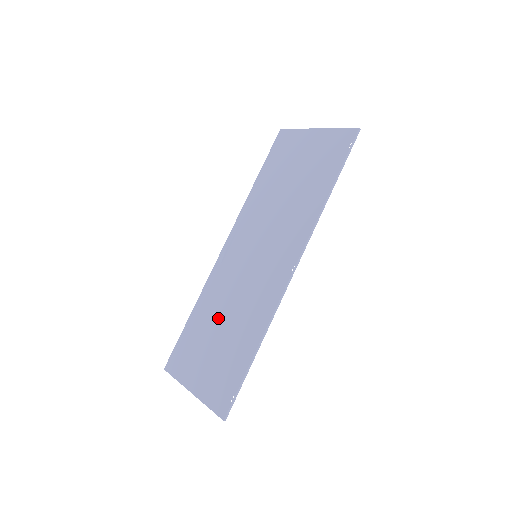
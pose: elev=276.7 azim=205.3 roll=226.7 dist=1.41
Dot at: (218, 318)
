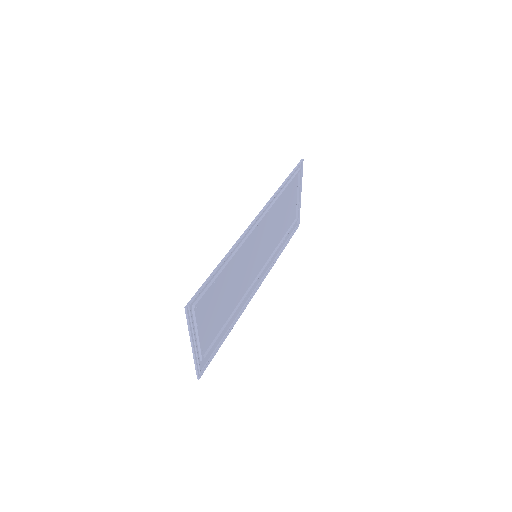
Dot at: (228, 302)
